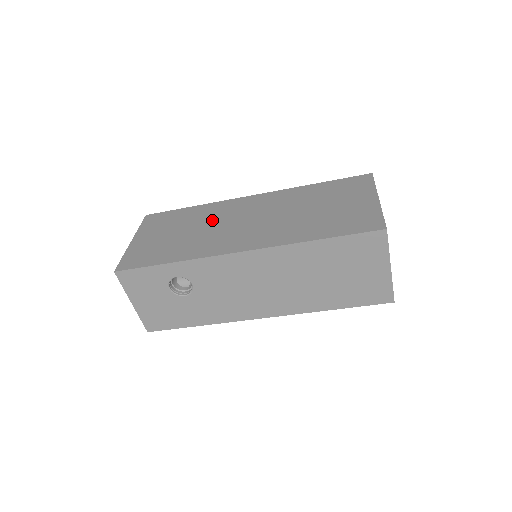
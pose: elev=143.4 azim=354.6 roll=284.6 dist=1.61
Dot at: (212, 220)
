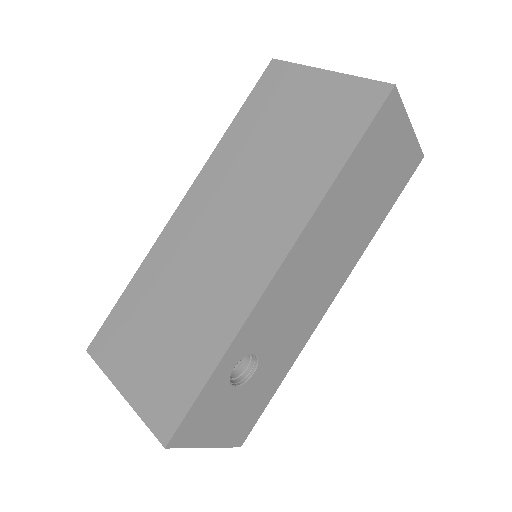
Dot at: (181, 272)
